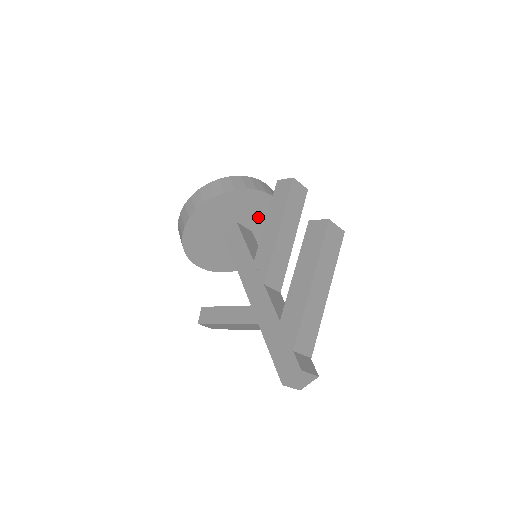
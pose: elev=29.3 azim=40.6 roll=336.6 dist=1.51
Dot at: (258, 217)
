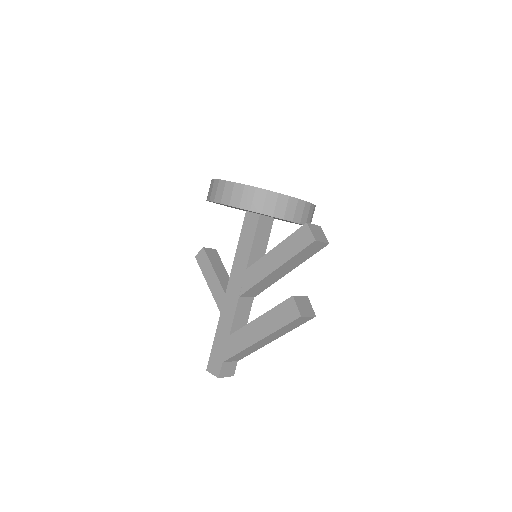
Dot at: occluded
